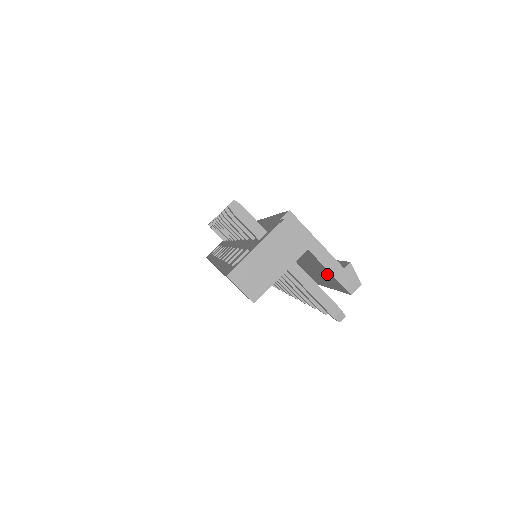
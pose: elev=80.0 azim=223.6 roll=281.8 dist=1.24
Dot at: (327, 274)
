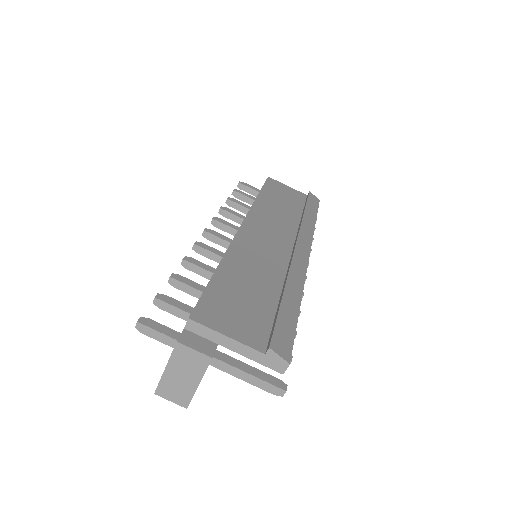
Dot at: occluded
